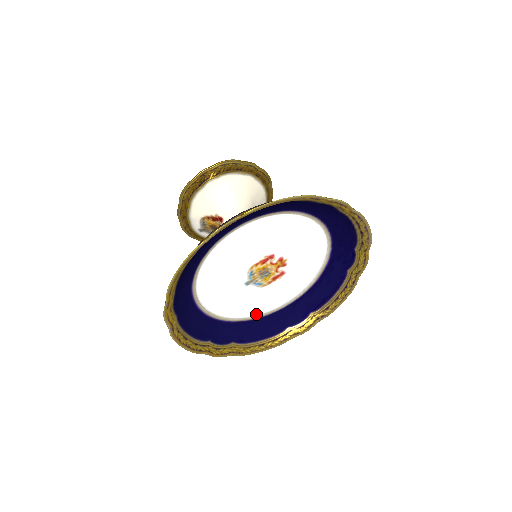
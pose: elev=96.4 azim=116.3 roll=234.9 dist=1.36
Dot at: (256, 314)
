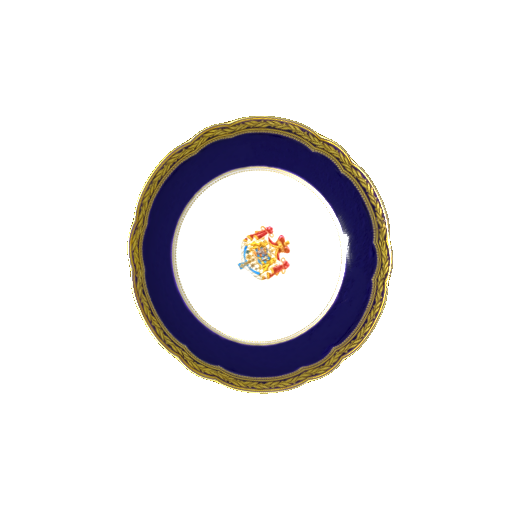
Dot at: (256, 337)
